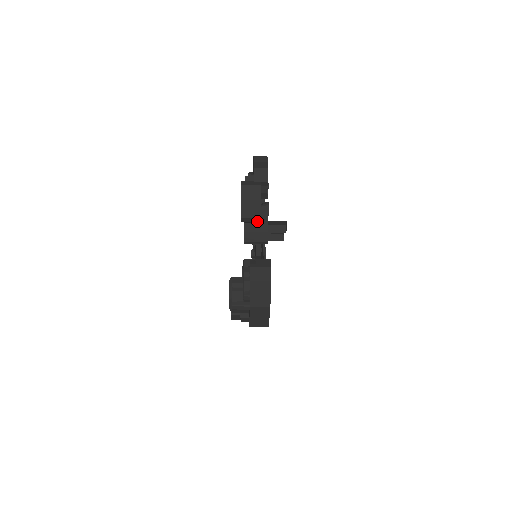
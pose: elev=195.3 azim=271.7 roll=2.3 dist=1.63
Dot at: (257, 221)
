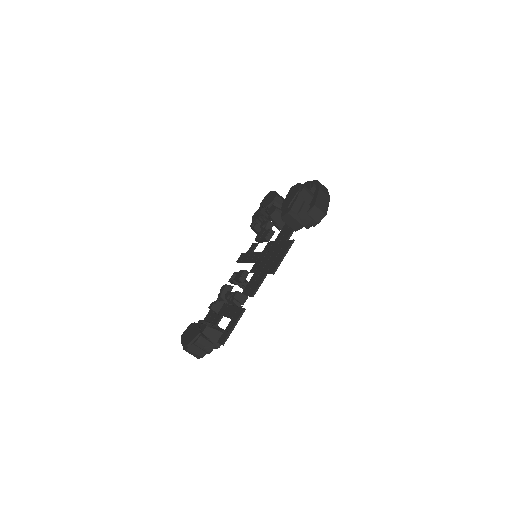
Dot at: occluded
